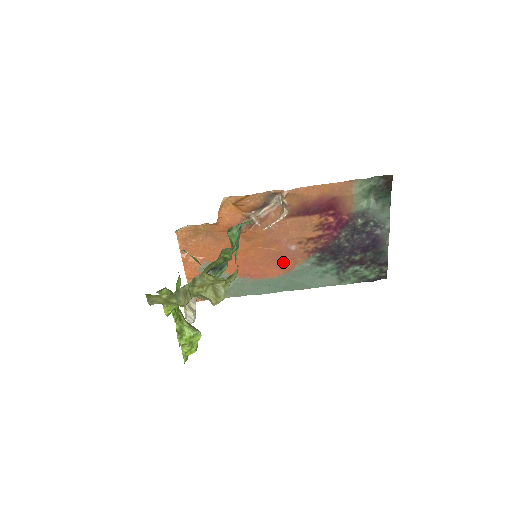
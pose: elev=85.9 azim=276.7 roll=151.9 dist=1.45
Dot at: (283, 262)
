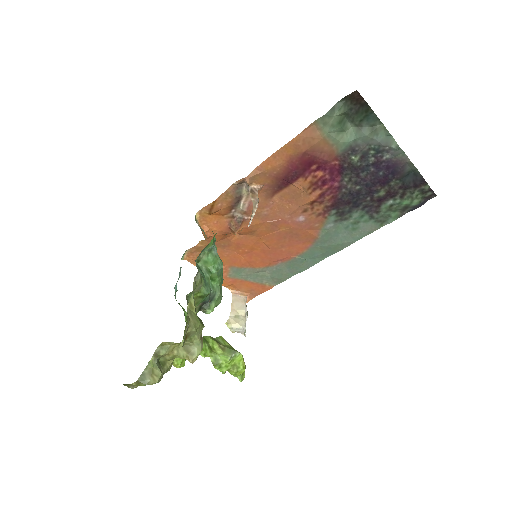
Dot at: (302, 235)
